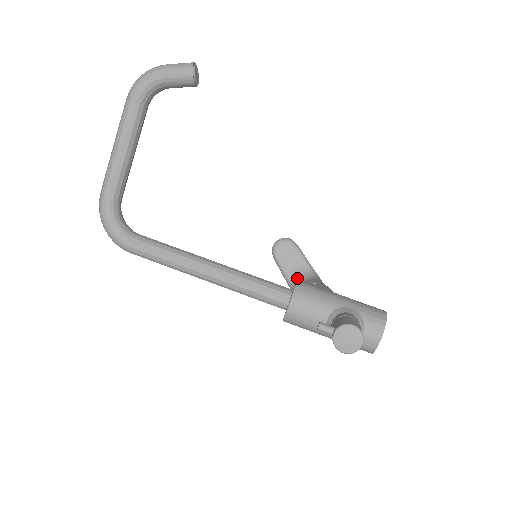
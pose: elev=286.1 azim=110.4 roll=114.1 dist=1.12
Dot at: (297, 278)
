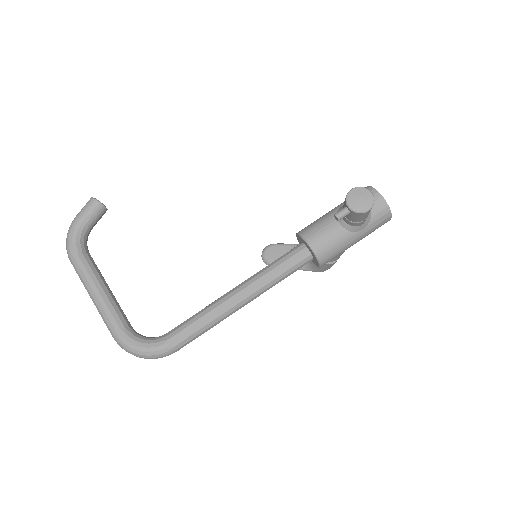
Dot at: occluded
